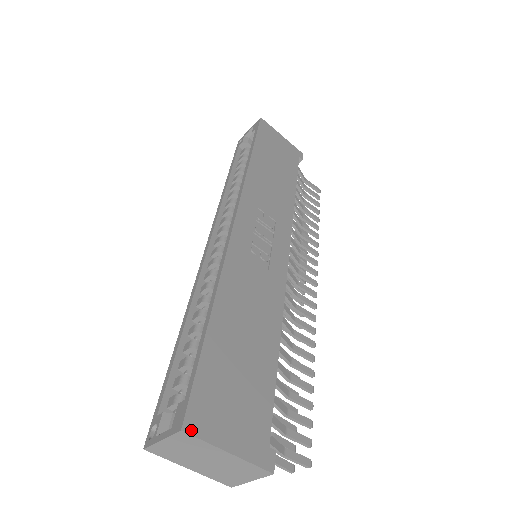
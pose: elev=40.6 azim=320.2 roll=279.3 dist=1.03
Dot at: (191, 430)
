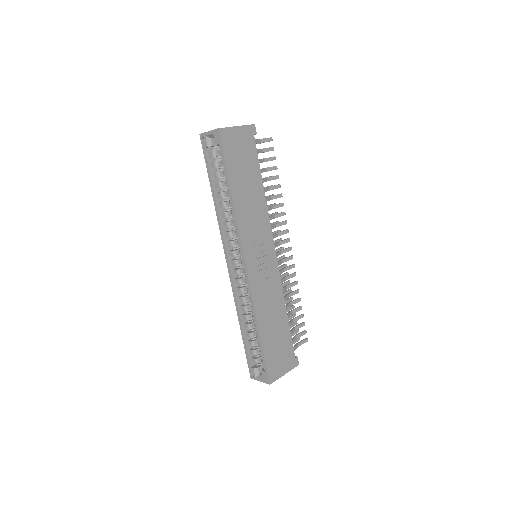
Dot at: (272, 381)
